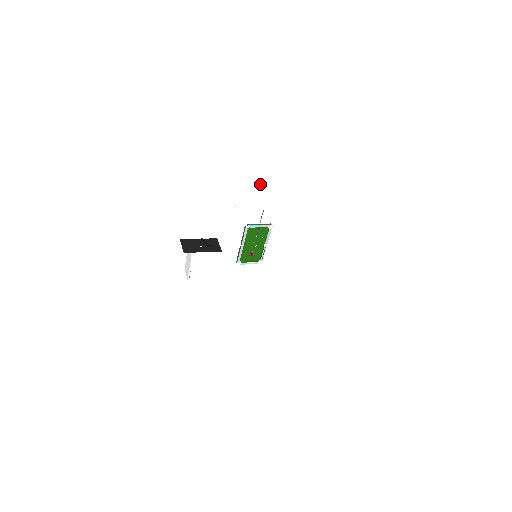
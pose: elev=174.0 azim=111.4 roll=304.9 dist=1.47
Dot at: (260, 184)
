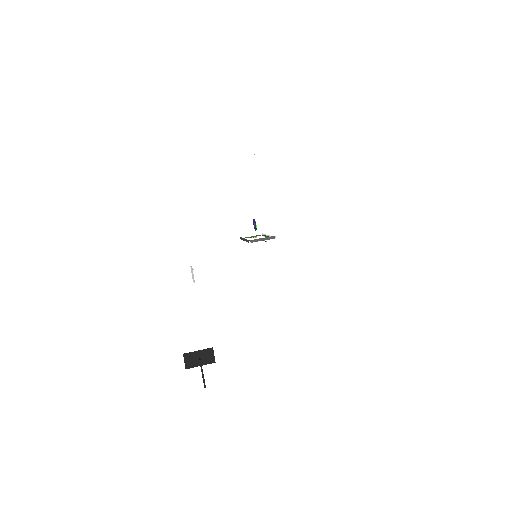
Dot at: occluded
